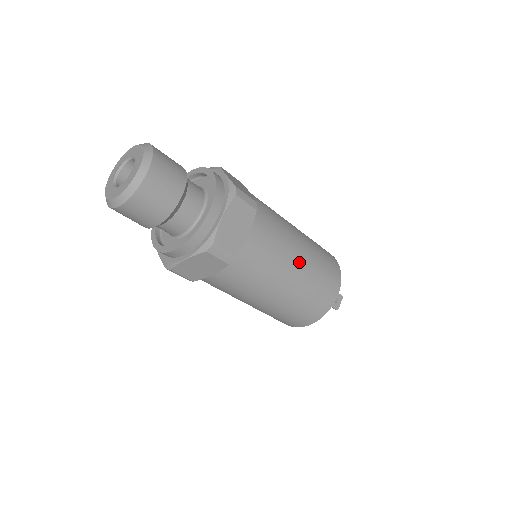
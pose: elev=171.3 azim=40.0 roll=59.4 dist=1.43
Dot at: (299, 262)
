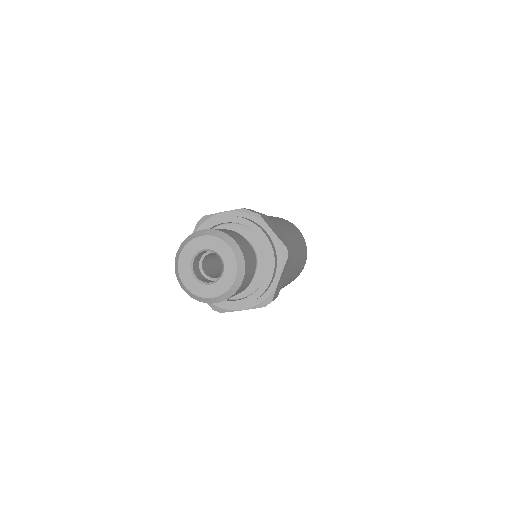
Dot at: (297, 265)
